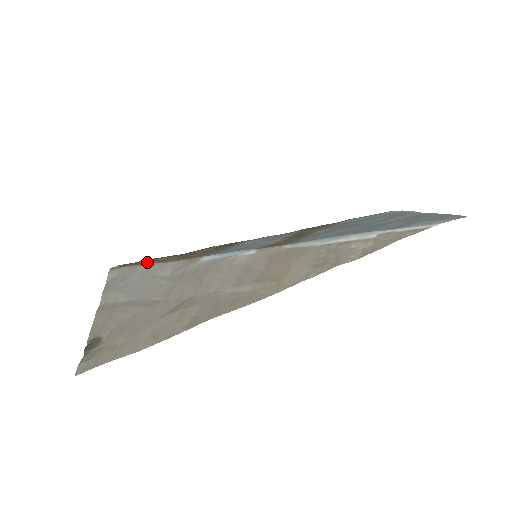
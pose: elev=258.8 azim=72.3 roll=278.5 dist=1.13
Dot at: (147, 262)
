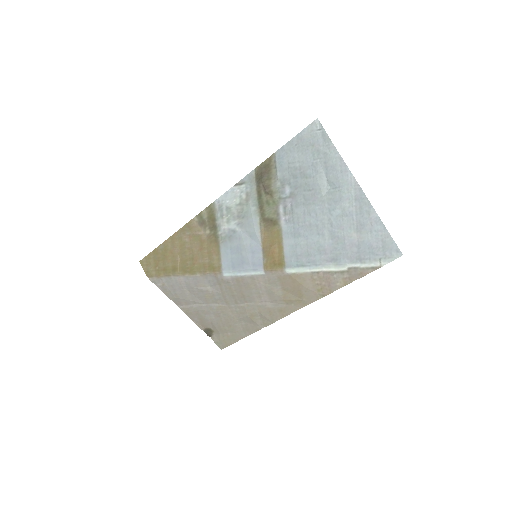
Dot at: (172, 268)
